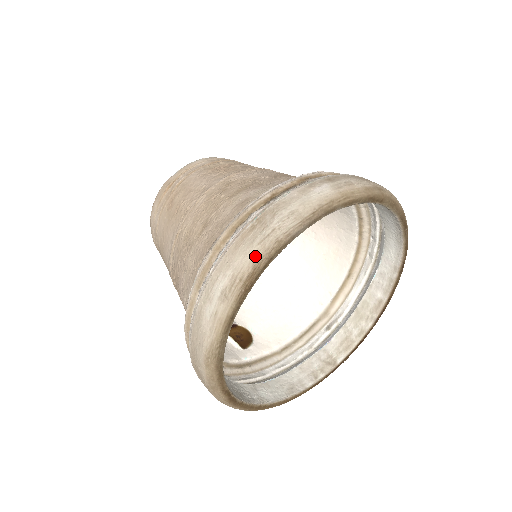
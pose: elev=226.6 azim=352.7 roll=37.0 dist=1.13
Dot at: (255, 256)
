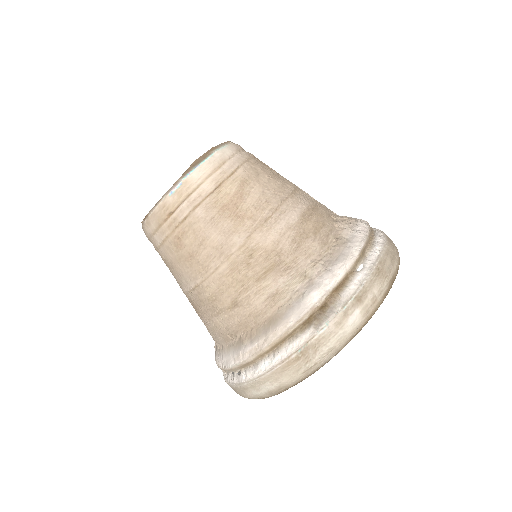
Dot at: (299, 379)
